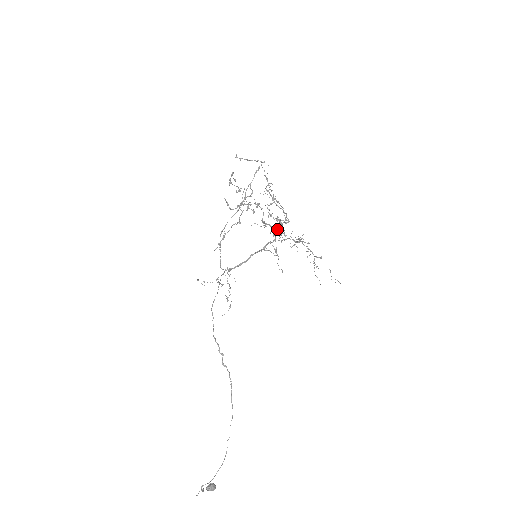
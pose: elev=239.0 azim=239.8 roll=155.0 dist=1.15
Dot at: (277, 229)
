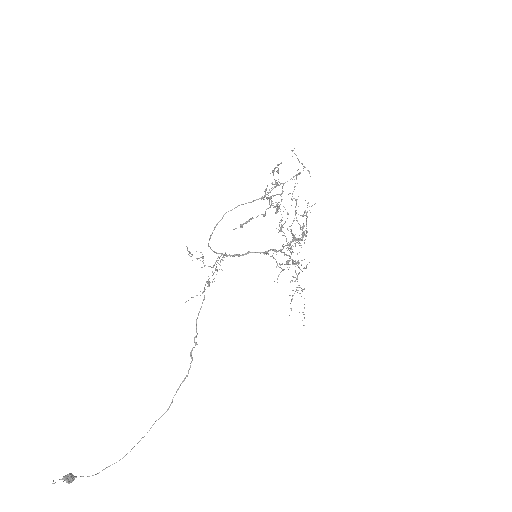
Dot at: occluded
